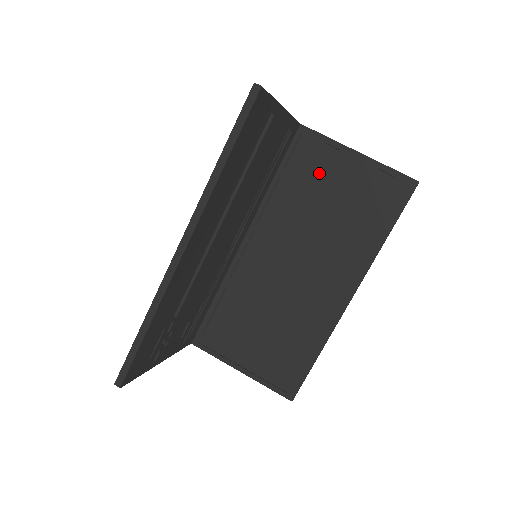
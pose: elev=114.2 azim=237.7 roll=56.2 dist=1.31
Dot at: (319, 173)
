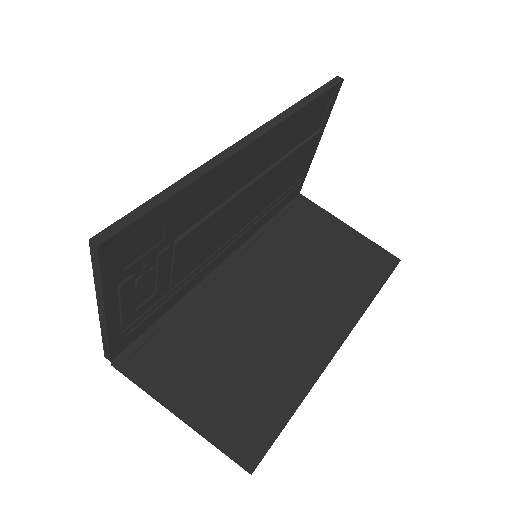
Dot at: (313, 230)
